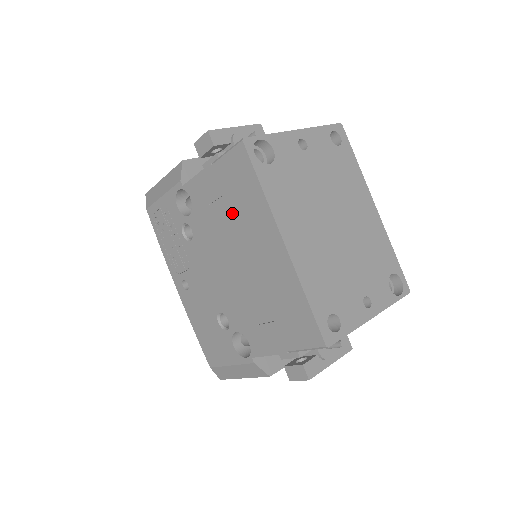
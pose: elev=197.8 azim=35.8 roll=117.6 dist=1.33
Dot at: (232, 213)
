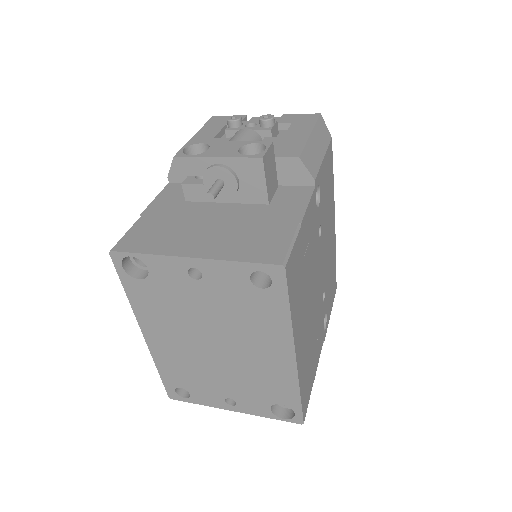
Dot at: occluded
